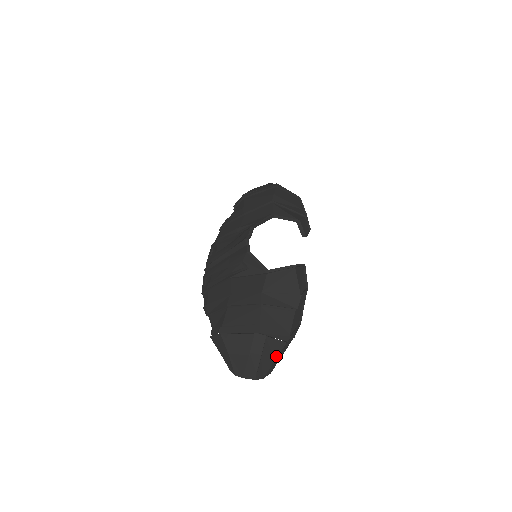
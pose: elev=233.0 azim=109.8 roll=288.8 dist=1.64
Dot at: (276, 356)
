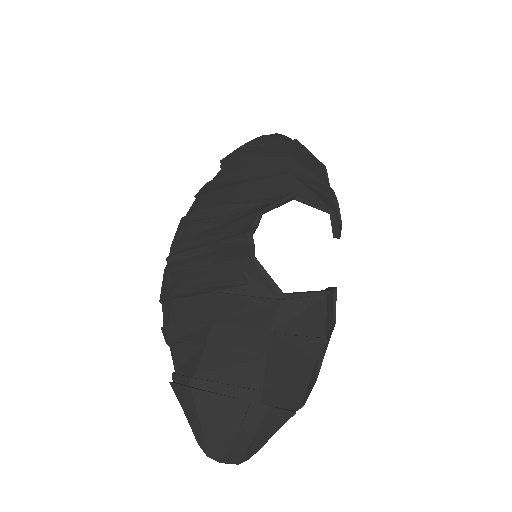
Dot at: (276, 430)
